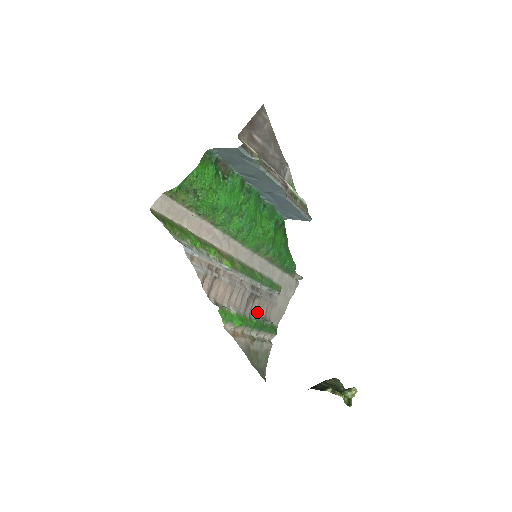
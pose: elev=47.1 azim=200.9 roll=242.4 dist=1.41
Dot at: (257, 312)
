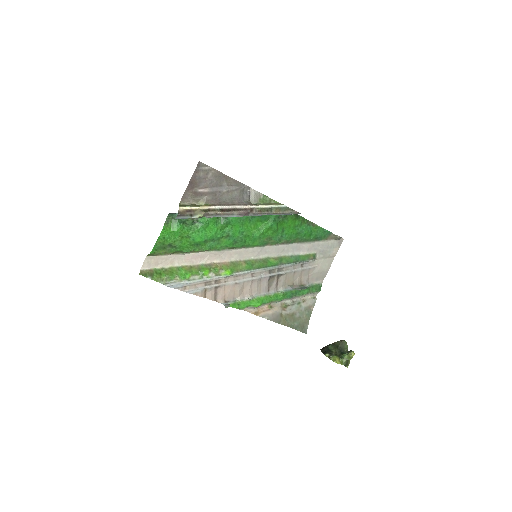
Dot at: (287, 284)
